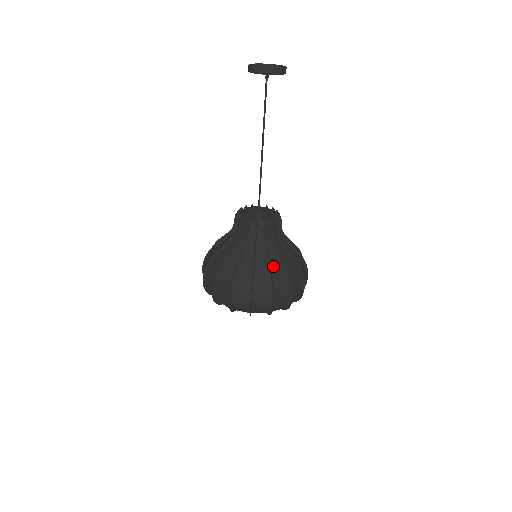
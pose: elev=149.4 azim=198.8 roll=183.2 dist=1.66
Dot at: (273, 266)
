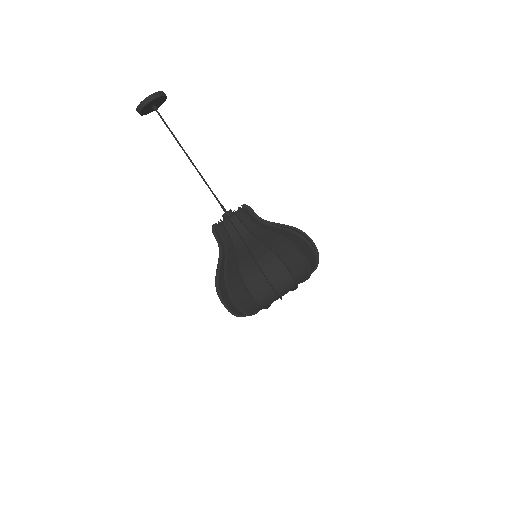
Dot at: (229, 266)
